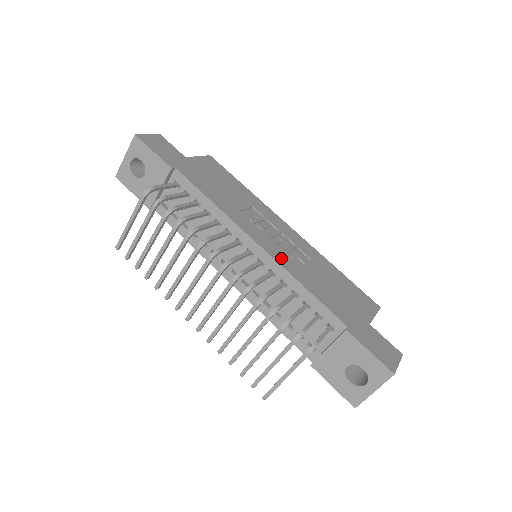
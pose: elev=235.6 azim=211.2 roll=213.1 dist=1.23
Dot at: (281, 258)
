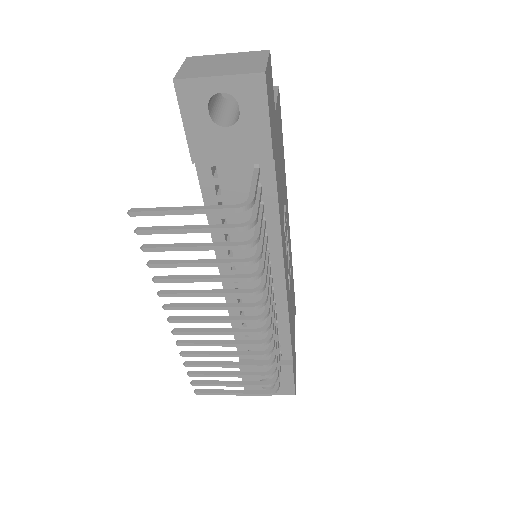
Dot at: occluded
